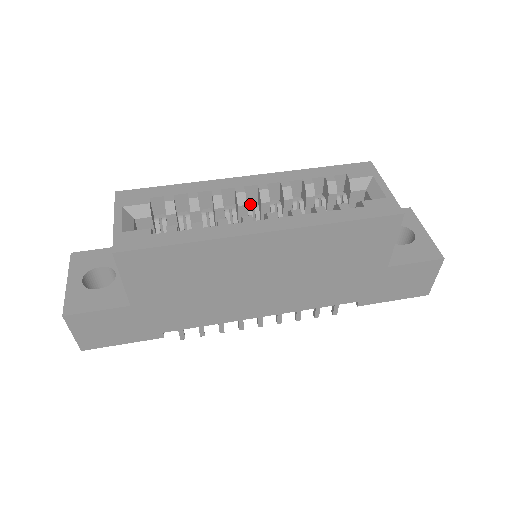
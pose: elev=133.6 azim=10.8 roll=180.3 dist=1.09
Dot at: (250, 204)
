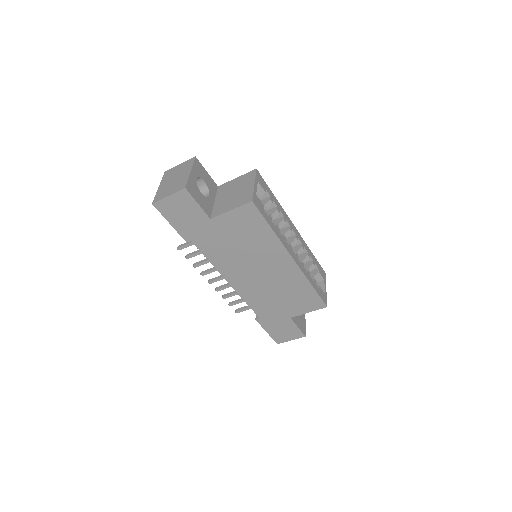
Dot at: occluded
